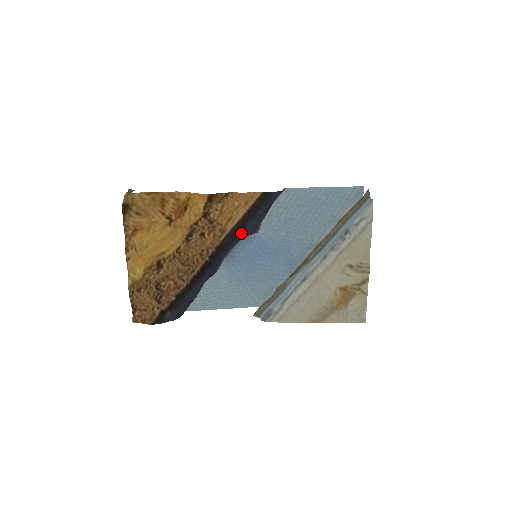
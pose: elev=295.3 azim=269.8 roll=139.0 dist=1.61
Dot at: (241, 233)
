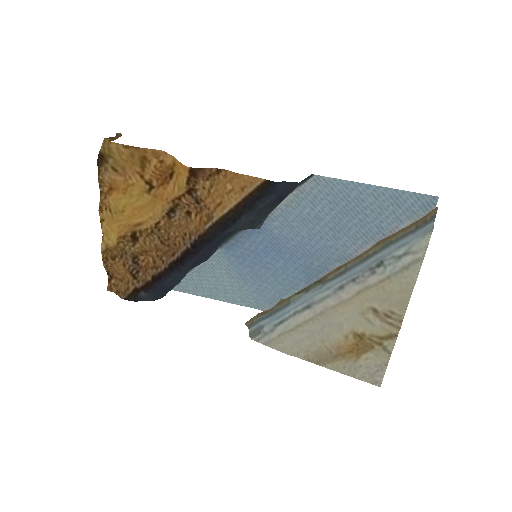
Dot at: (233, 226)
